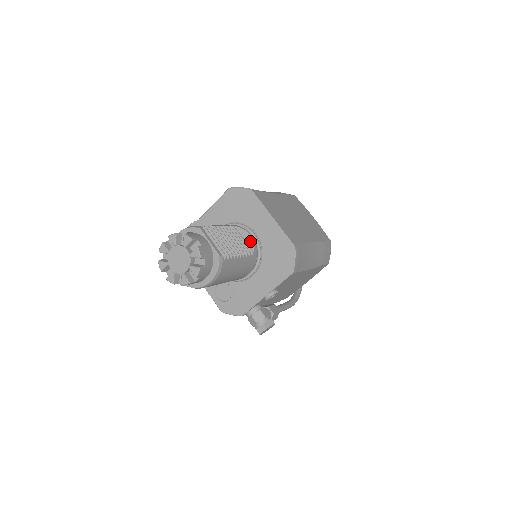
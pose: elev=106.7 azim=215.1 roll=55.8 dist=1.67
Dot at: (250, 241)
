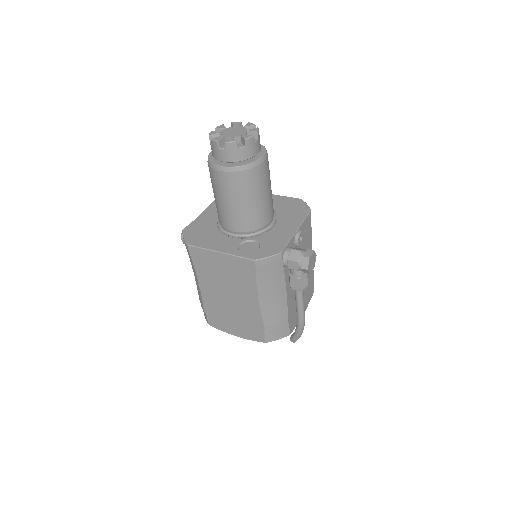
Dot at: occluded
